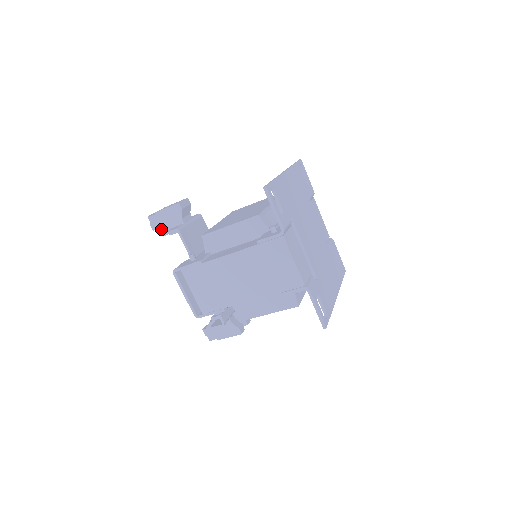
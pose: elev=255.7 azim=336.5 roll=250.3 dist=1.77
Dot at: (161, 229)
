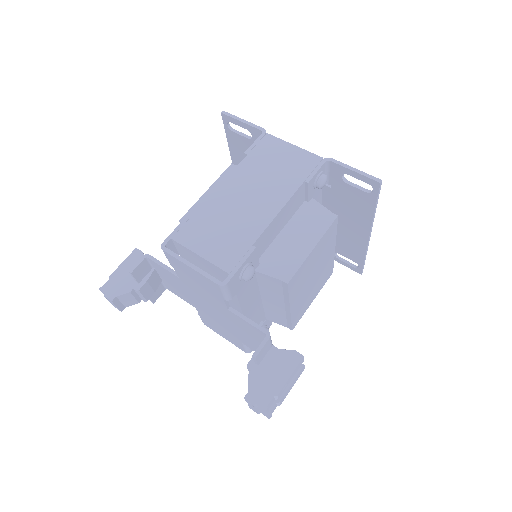
Dot at: (122, 292)
